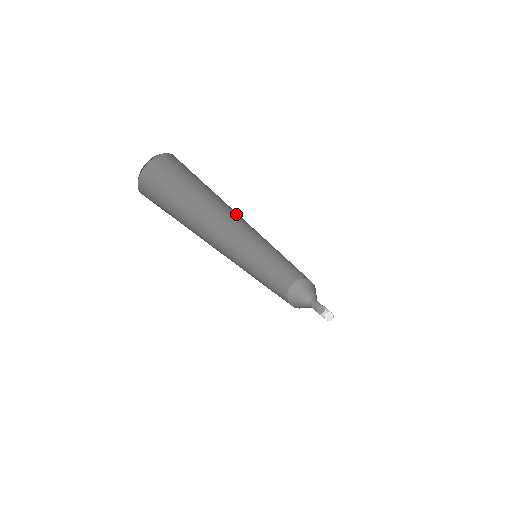
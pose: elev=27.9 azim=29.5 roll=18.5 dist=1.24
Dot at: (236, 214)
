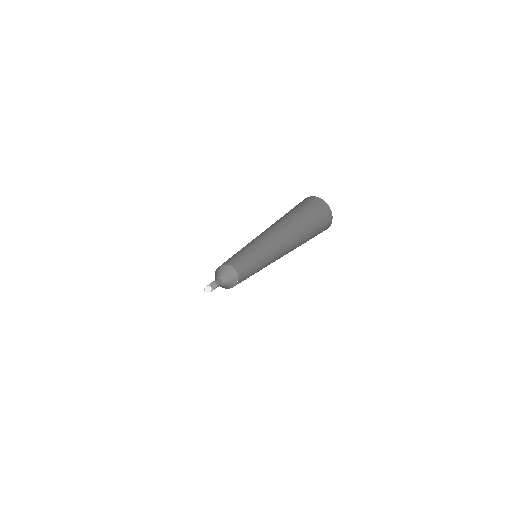
Dot at: (280, 231)
